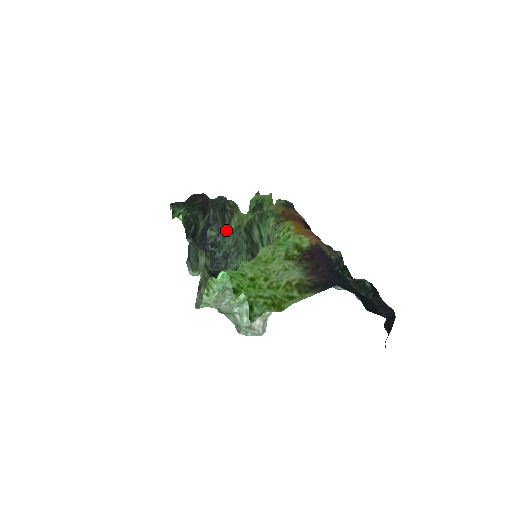
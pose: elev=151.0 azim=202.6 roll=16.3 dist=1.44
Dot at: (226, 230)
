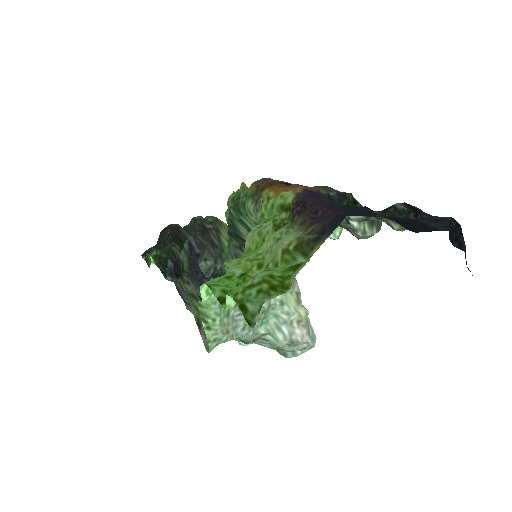
Dot at: (220, 252)
